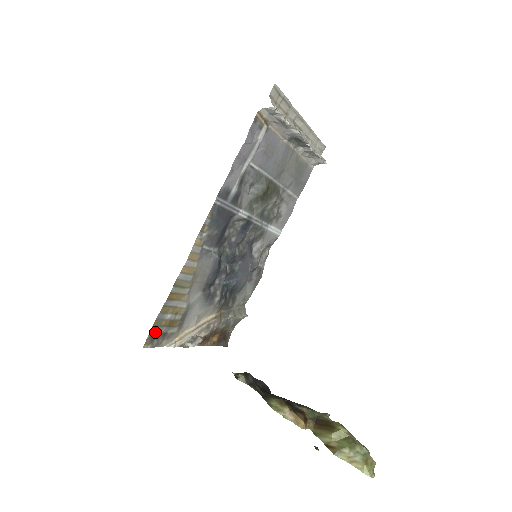
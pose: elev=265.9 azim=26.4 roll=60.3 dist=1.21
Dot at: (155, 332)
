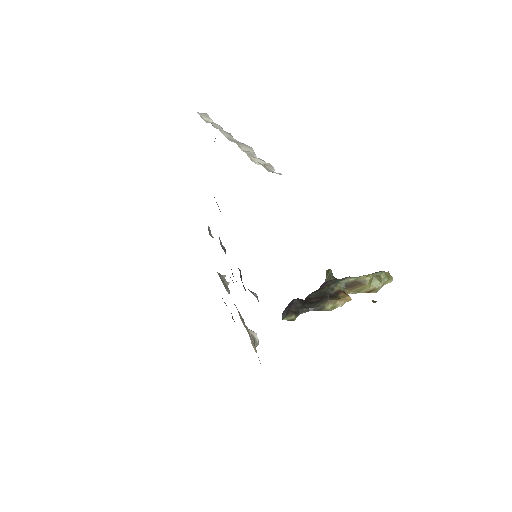
Dot at: occluded
